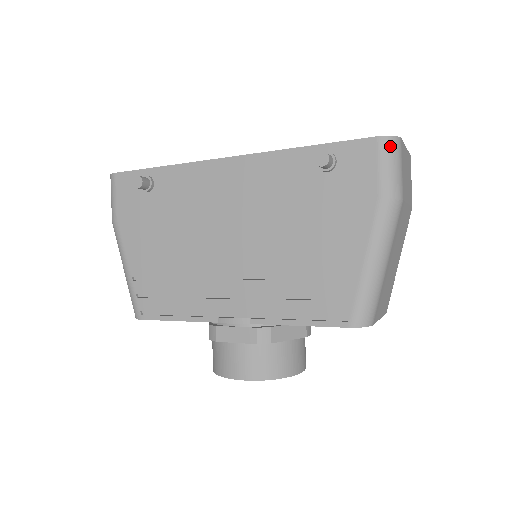
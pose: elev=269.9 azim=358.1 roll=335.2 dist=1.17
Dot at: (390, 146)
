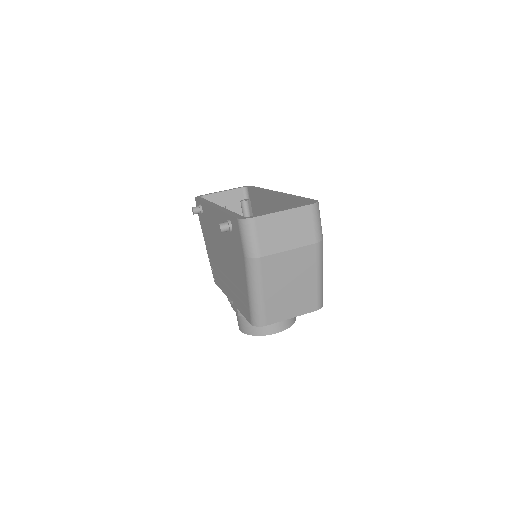
Dot at: (243, 225)
